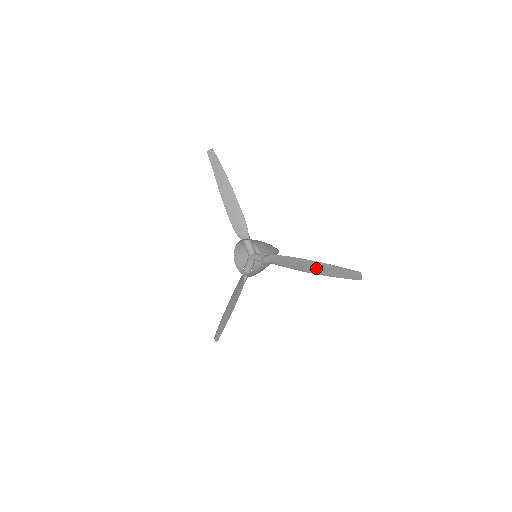
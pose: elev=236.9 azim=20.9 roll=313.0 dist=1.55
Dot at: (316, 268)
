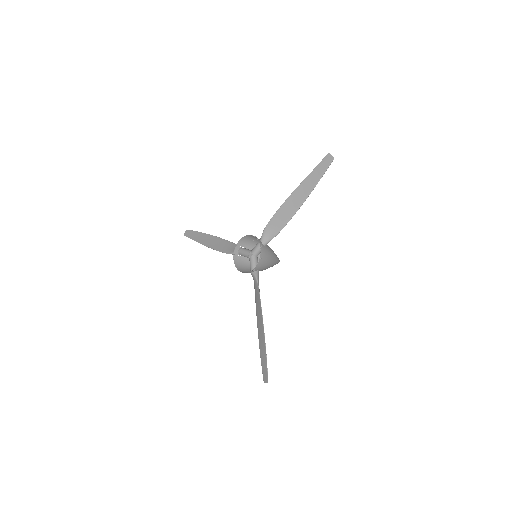
Dot at: (300, 195)
